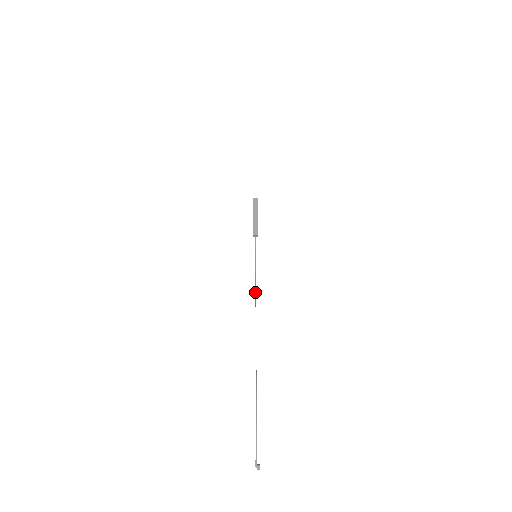
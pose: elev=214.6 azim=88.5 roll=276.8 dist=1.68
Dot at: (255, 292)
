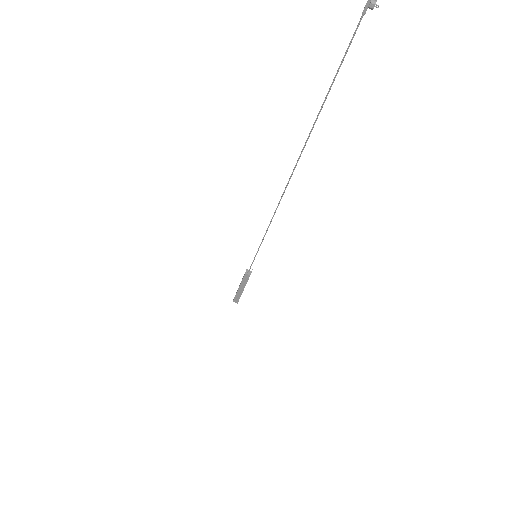
Dot at: occluded
